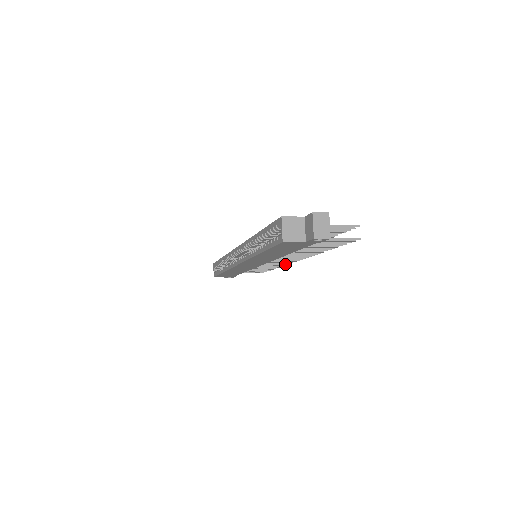
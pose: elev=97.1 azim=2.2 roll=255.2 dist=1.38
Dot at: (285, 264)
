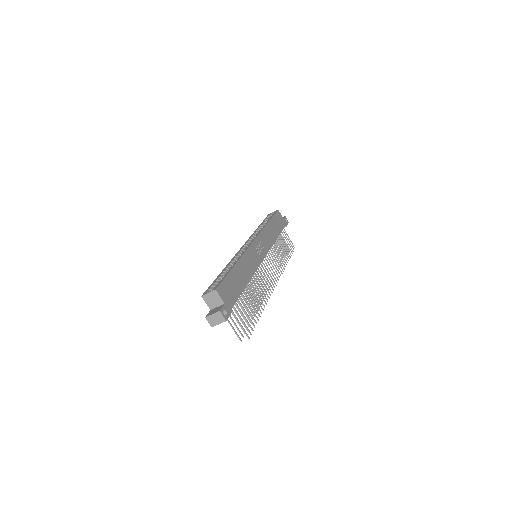
Dot at: occluded
